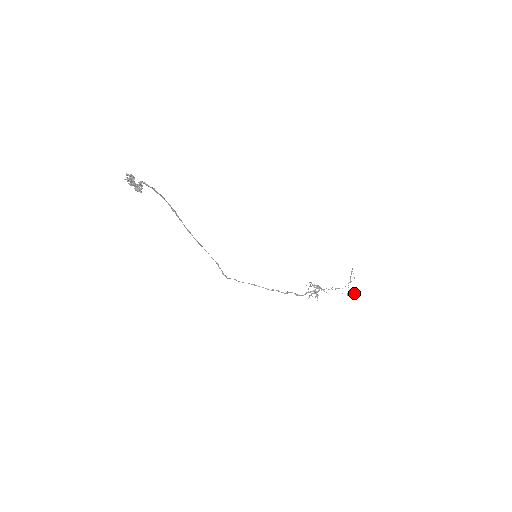
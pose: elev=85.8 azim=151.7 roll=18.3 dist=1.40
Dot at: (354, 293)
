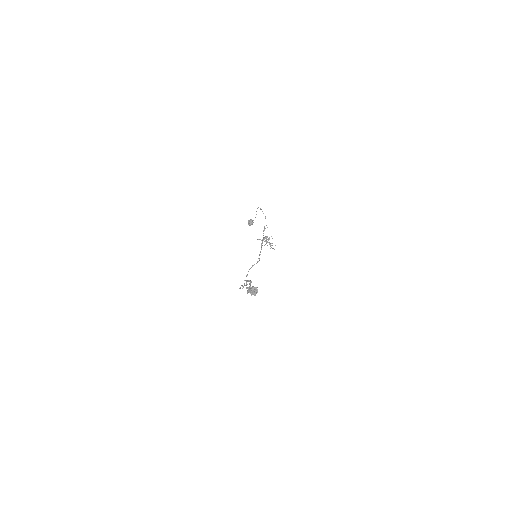
Dot at: occluded
